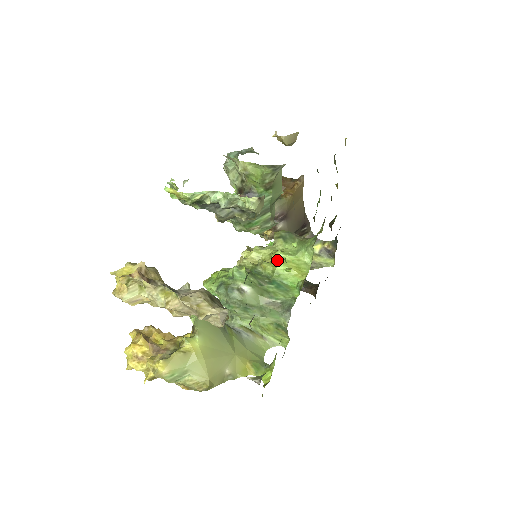
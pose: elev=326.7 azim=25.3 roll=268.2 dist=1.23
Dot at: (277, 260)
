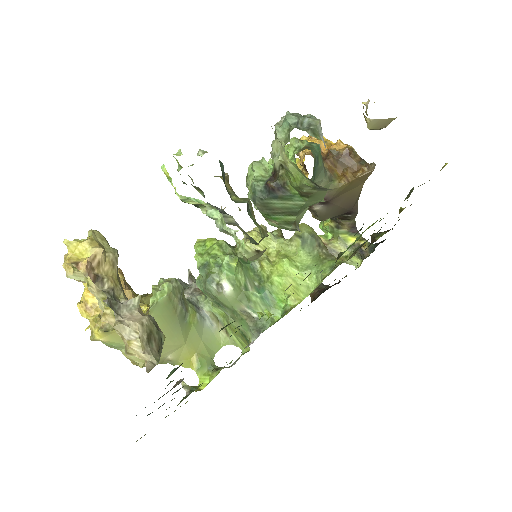
Dot at: (279, 267)
